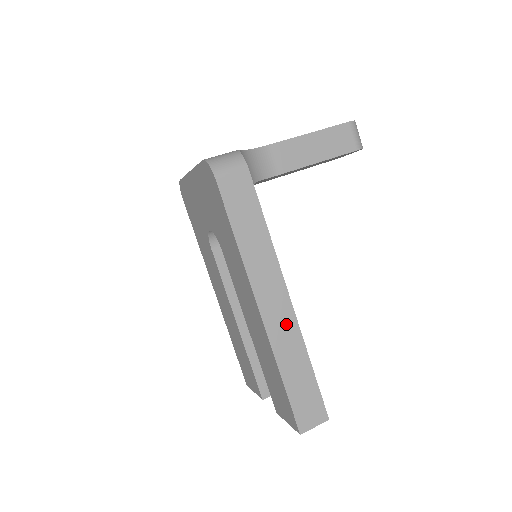
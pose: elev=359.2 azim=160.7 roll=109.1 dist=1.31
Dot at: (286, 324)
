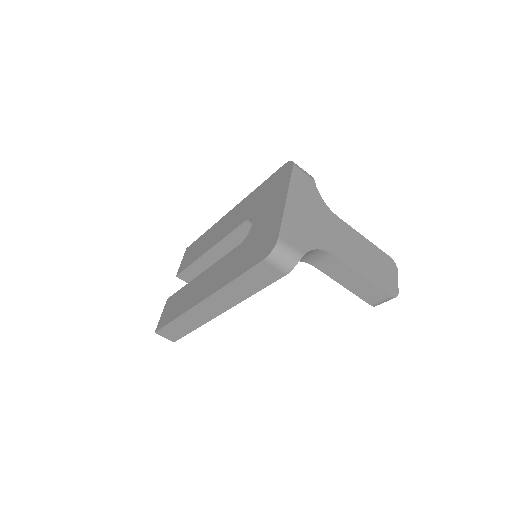
Dot at: (205, 315)
